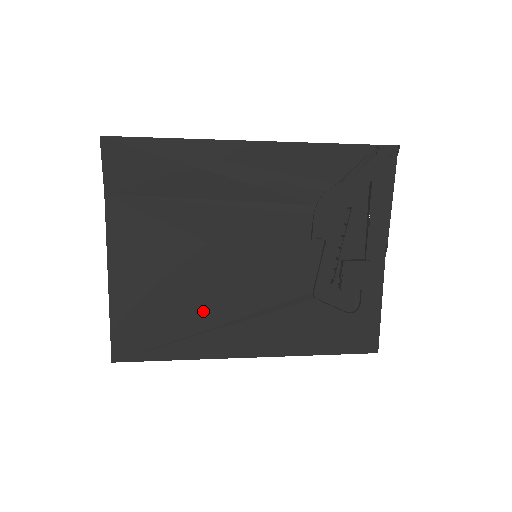
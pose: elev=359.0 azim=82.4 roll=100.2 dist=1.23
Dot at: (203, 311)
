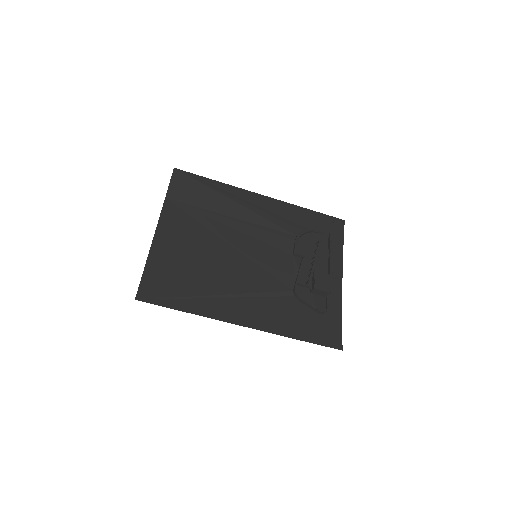
Dot at: (214, 282)
